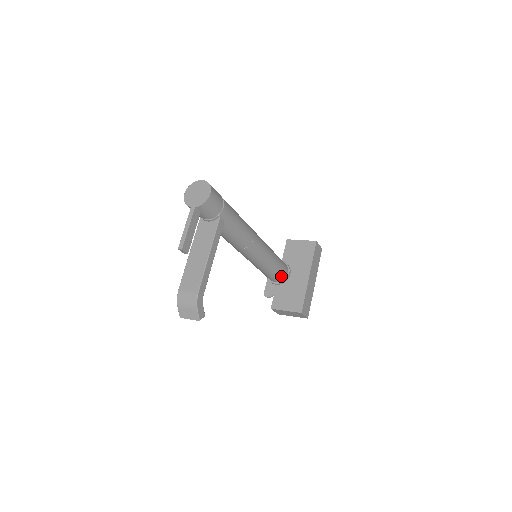
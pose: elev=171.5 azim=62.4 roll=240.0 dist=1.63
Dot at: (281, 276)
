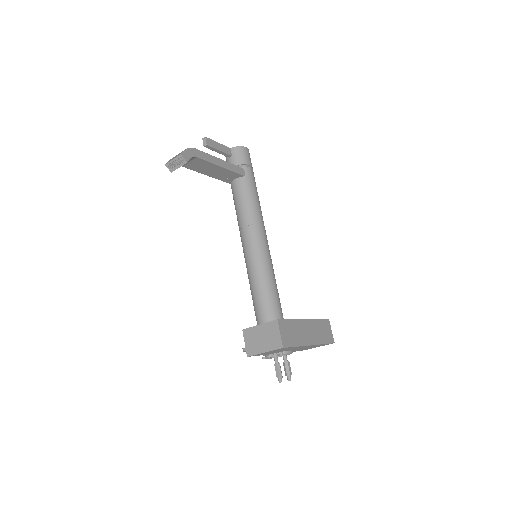
Dot at: (272, 312)
